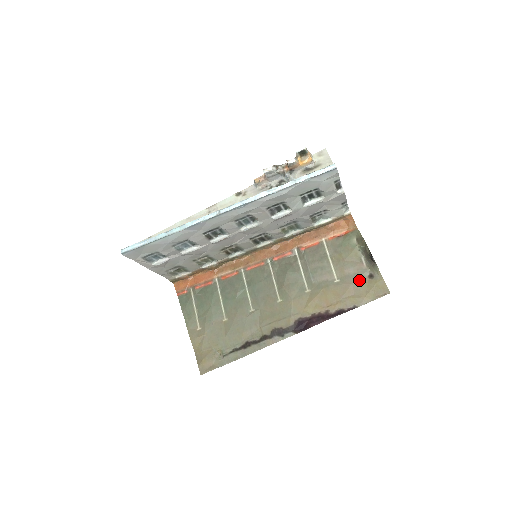
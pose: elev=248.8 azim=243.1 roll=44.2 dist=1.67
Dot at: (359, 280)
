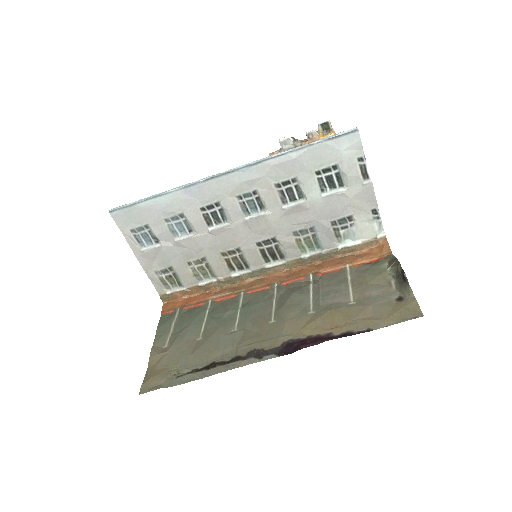
Dot at: (382, 302)
